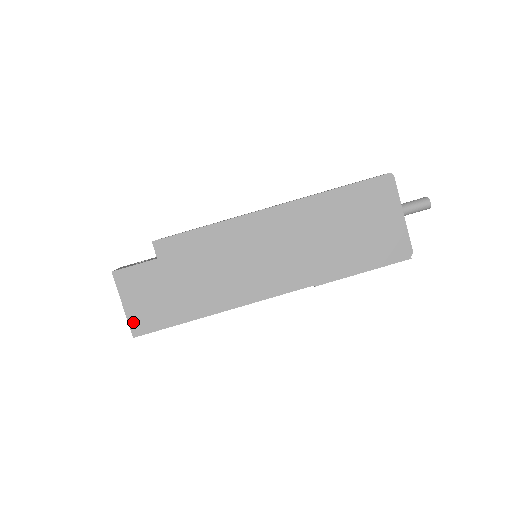
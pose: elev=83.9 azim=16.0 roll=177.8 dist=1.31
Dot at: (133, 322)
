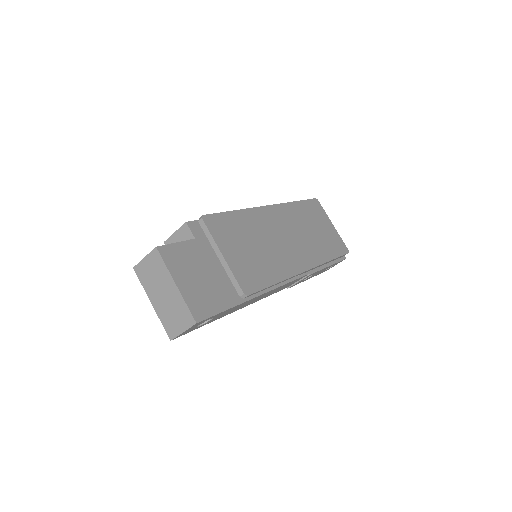
Dot at: (191, 304)
